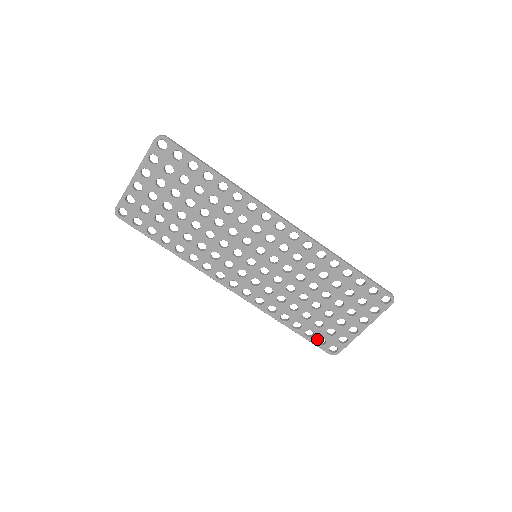
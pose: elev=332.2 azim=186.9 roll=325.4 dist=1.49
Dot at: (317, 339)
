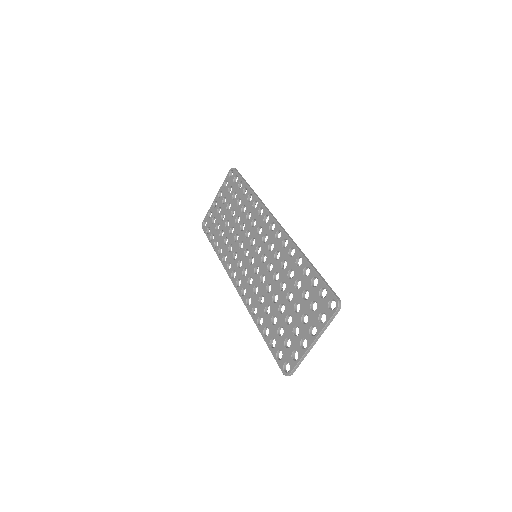
Dot at: (277, 351)
